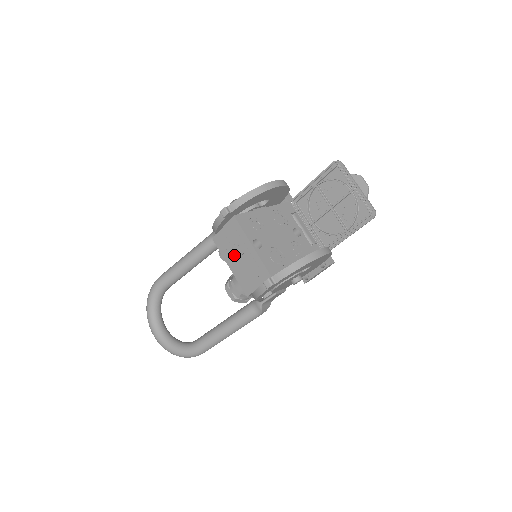
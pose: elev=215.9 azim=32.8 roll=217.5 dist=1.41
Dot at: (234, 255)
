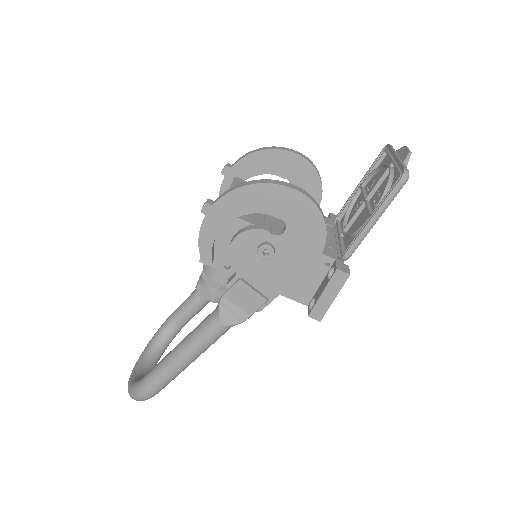
Dot at: occluded
